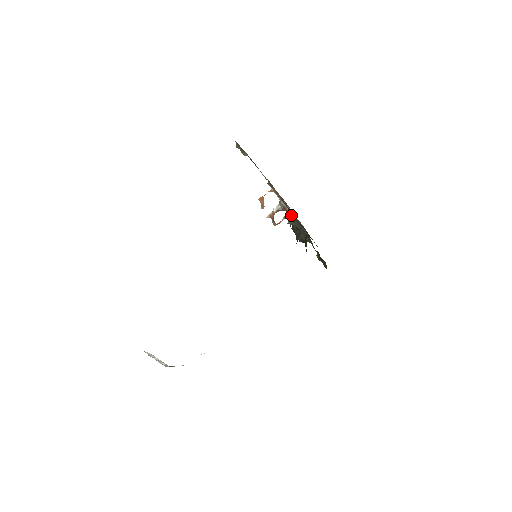
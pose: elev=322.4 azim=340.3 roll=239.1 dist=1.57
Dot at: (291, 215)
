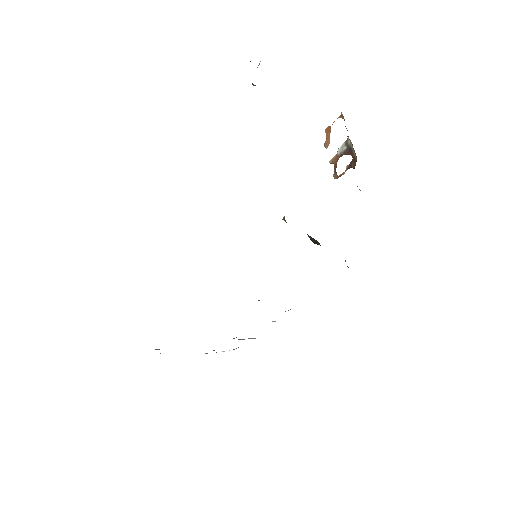
Dot at: occluded
